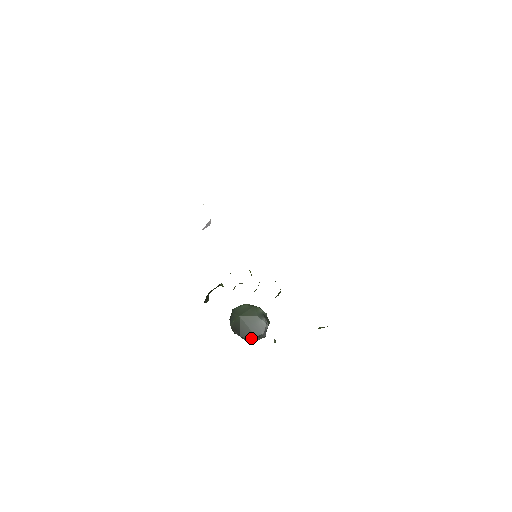
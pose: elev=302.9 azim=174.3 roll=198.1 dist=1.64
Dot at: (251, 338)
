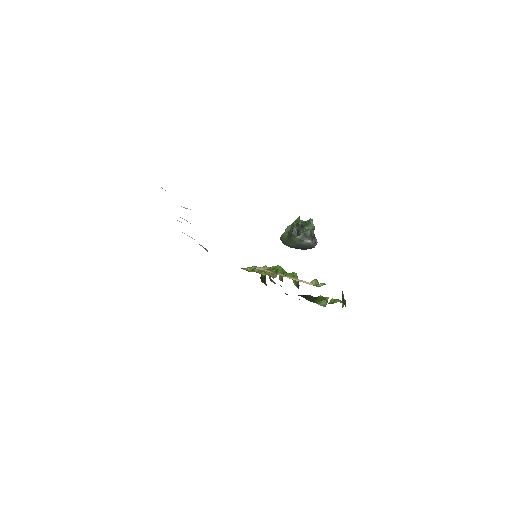
Dot at: occluded
